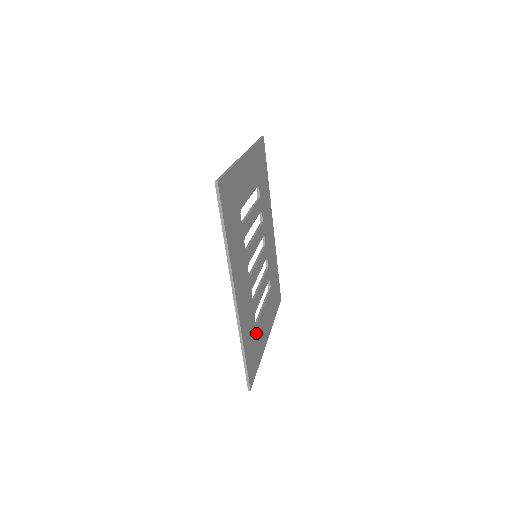
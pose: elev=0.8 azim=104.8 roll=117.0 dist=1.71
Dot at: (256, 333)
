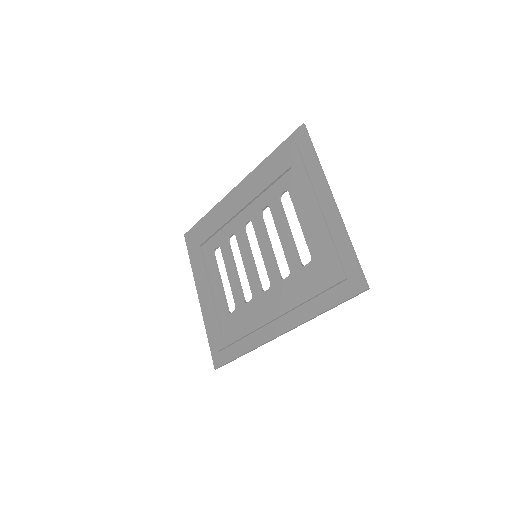
Dot at: (227, 319)
